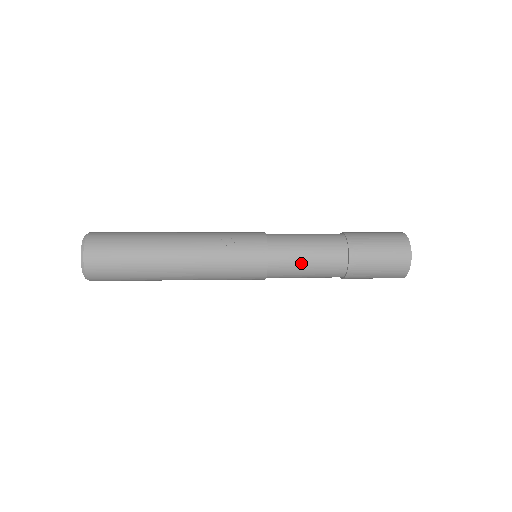
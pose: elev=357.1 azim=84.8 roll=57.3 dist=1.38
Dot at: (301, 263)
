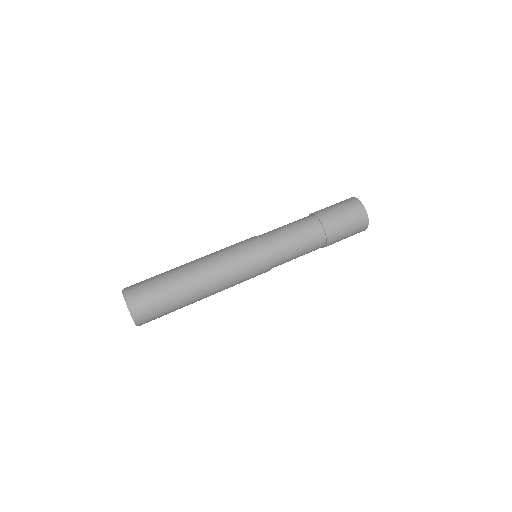
Dot at: occluded
